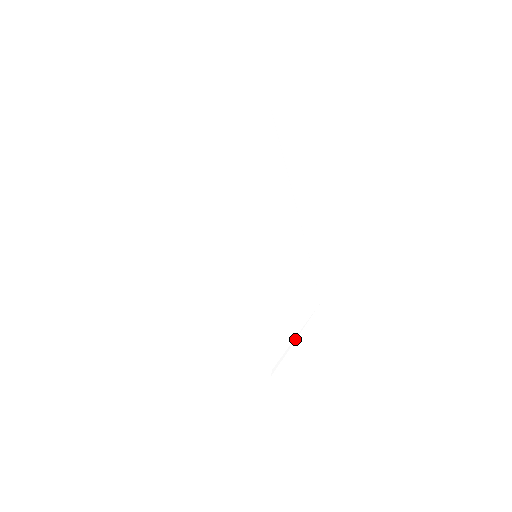
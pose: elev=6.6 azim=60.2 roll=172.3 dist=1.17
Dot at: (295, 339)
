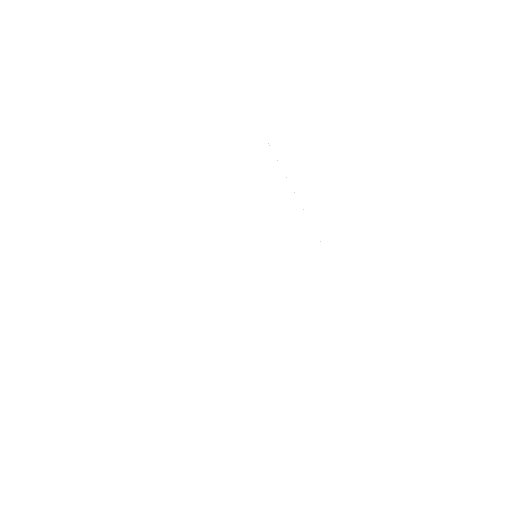
Dot at: occluded
